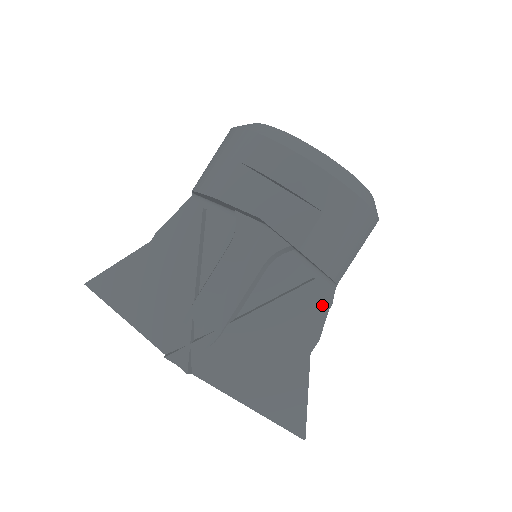
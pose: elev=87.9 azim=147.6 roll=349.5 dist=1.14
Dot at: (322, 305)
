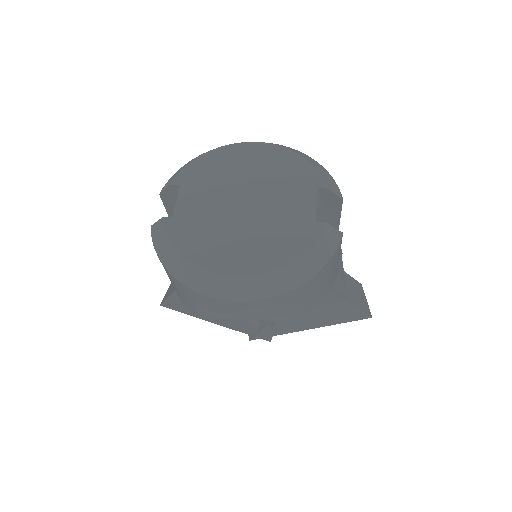
Dot at: occluded
